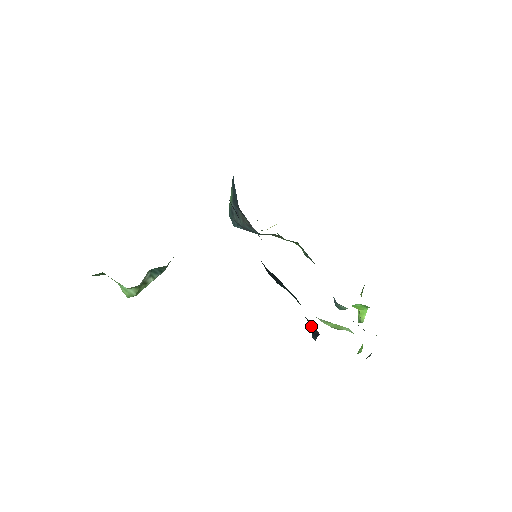
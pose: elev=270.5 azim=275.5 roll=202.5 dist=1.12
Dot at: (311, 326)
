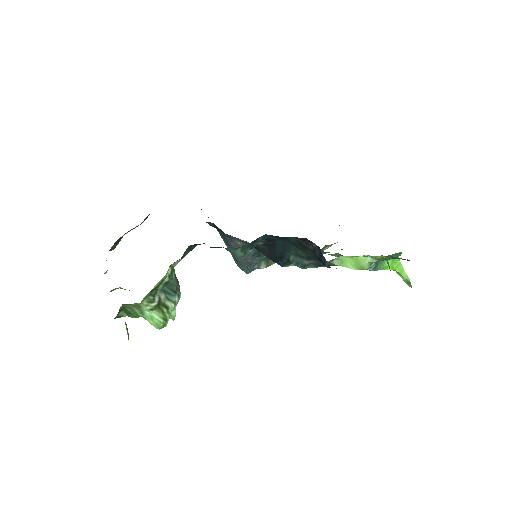
Dot at: (310, 249)
